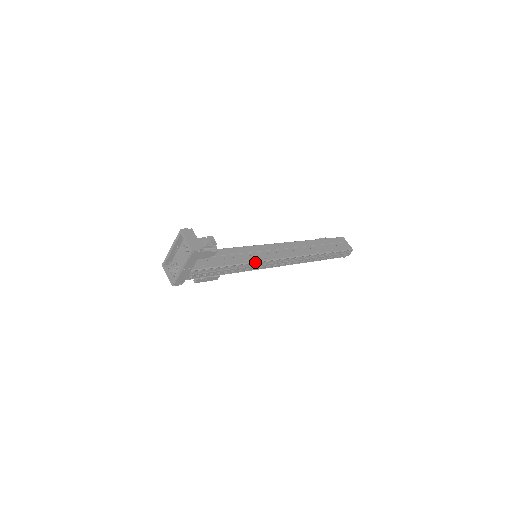
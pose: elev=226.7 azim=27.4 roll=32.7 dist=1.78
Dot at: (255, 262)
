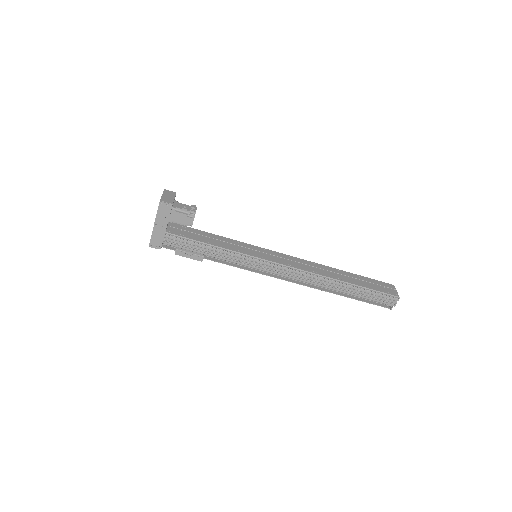
Dot at: (247, 255)
